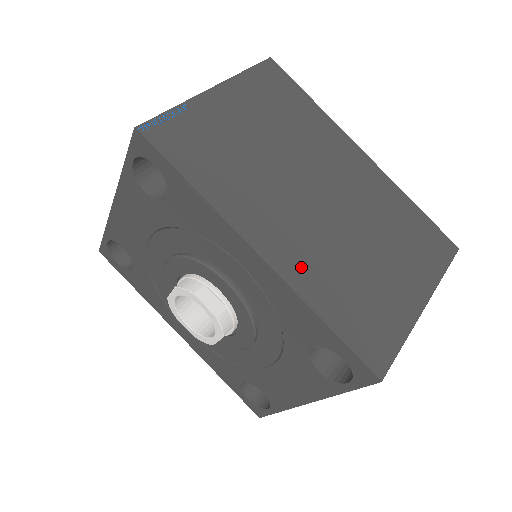
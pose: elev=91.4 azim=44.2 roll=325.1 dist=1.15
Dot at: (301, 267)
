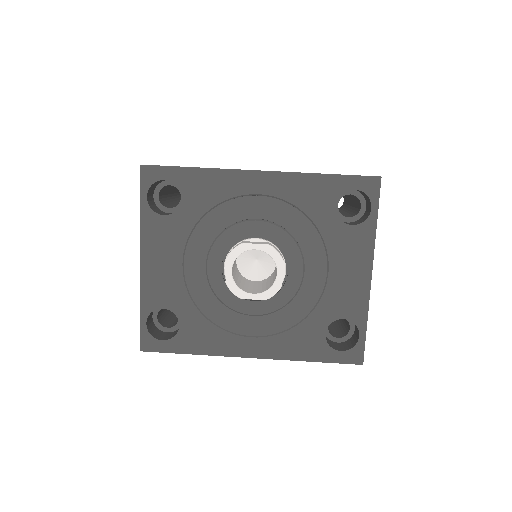
Dot at: occluded
